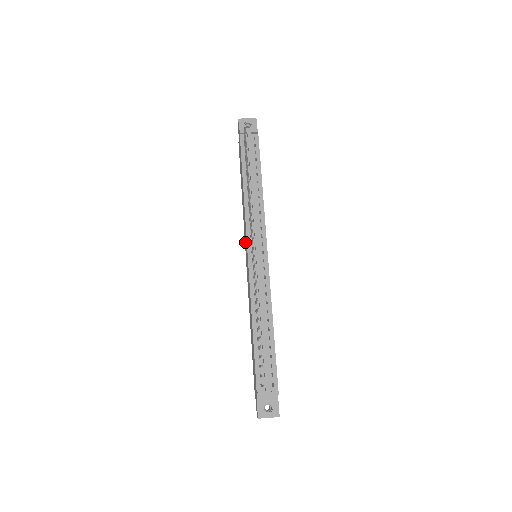
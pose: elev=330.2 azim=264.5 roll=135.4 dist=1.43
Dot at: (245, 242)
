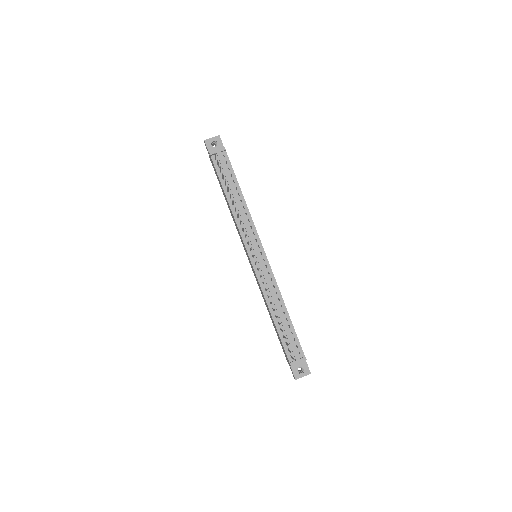
Dot at: (243, 246)
